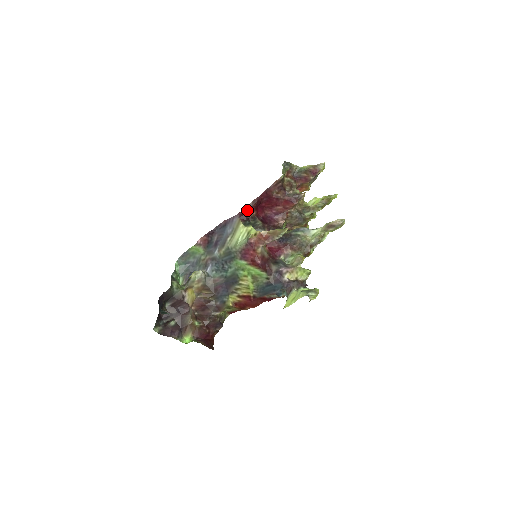
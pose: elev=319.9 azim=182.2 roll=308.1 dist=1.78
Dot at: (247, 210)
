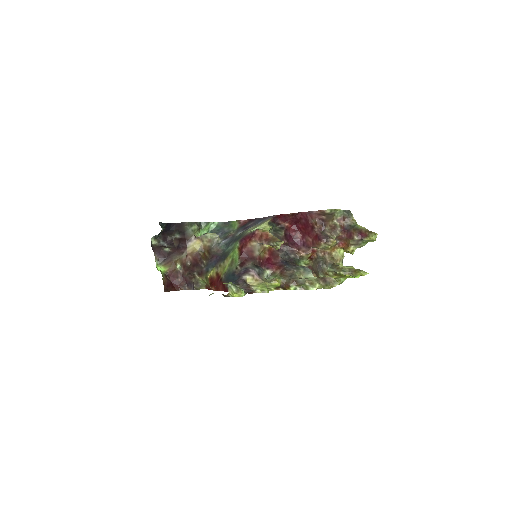
Dot at: (283, 217)
